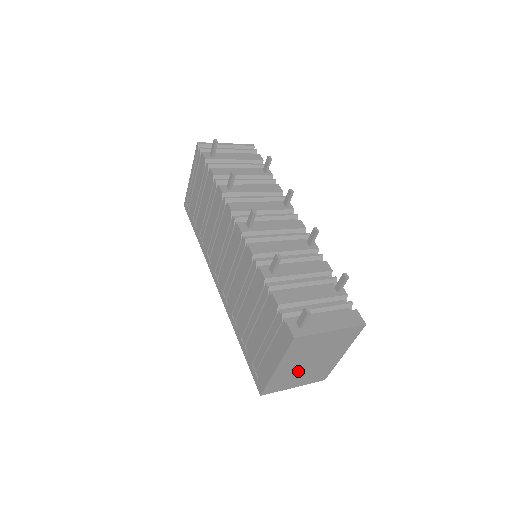
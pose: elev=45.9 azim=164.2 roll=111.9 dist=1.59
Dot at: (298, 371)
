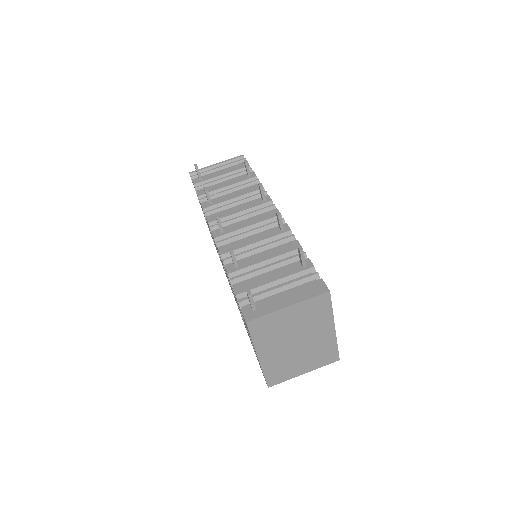
Dot at: (290, 355)
